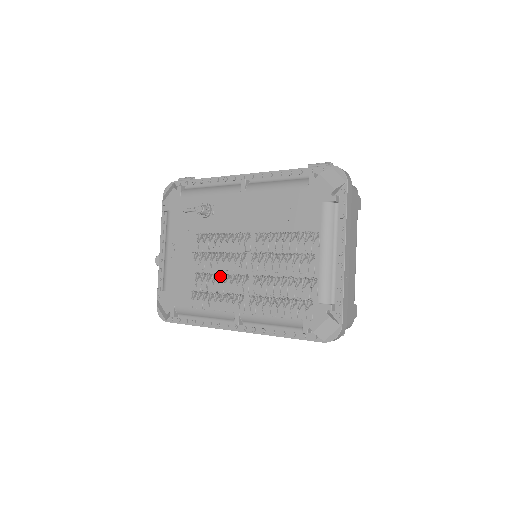
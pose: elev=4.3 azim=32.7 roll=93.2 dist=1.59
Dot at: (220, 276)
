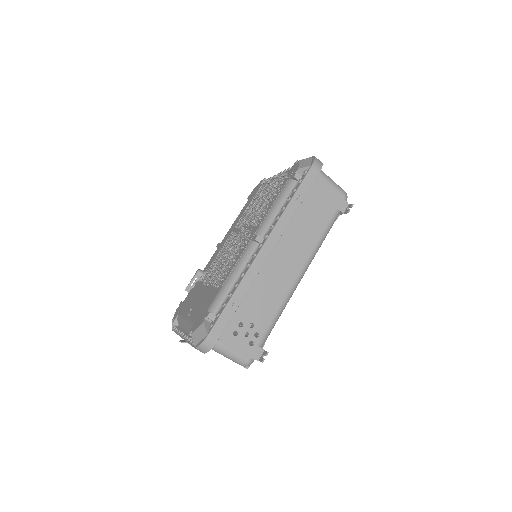
Dot at: (229, 256)
